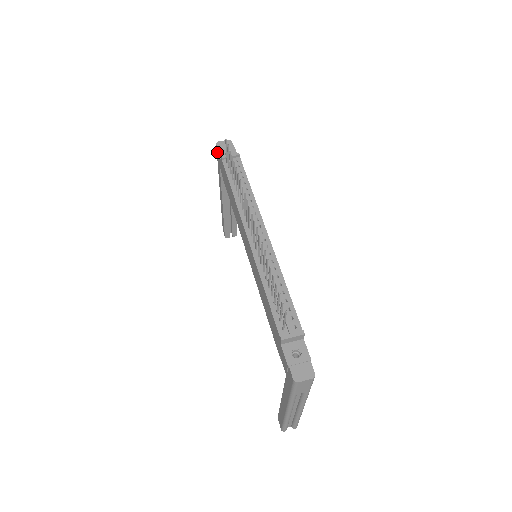
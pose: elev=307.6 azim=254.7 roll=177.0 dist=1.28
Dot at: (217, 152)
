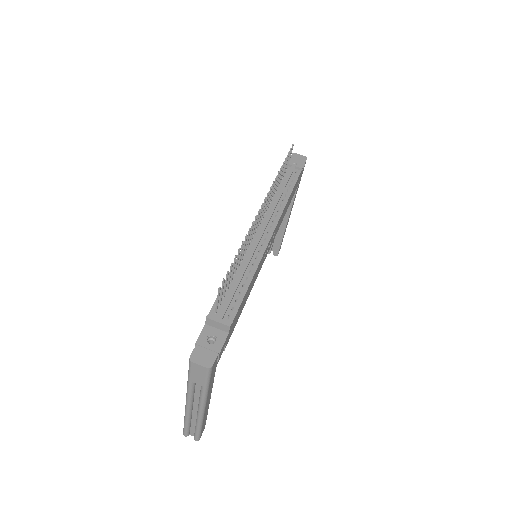
Dot at: occluded
